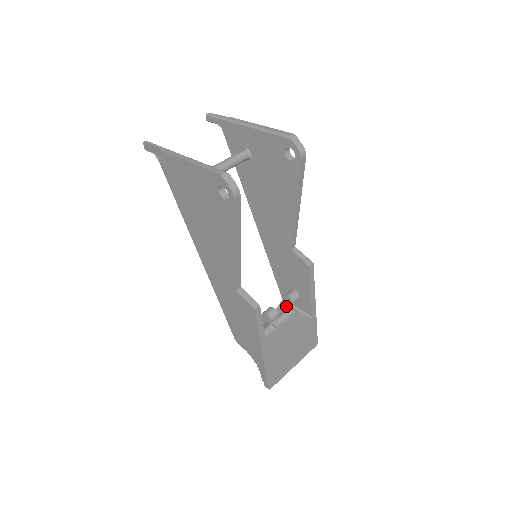
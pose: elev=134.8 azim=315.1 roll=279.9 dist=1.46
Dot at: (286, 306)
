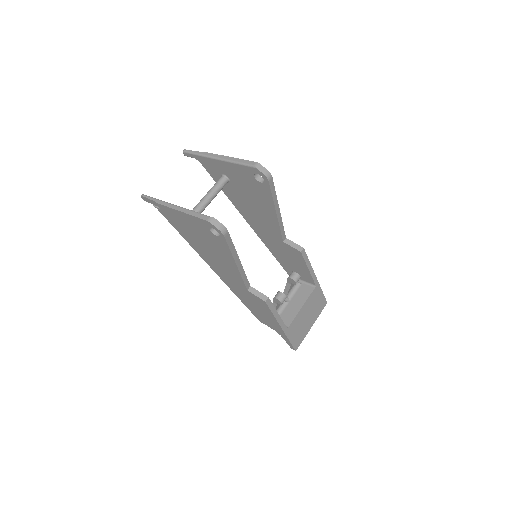
Dot at: (292, 284)
